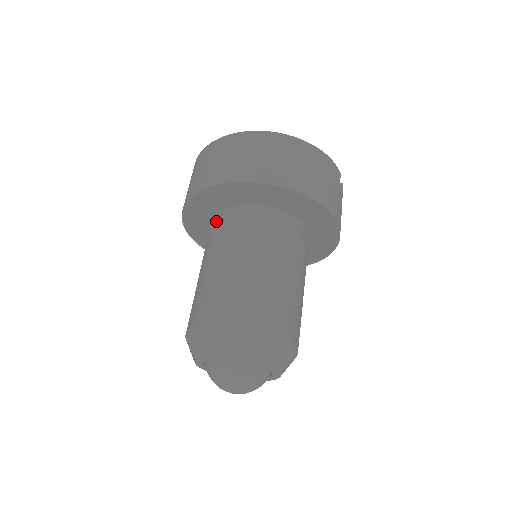
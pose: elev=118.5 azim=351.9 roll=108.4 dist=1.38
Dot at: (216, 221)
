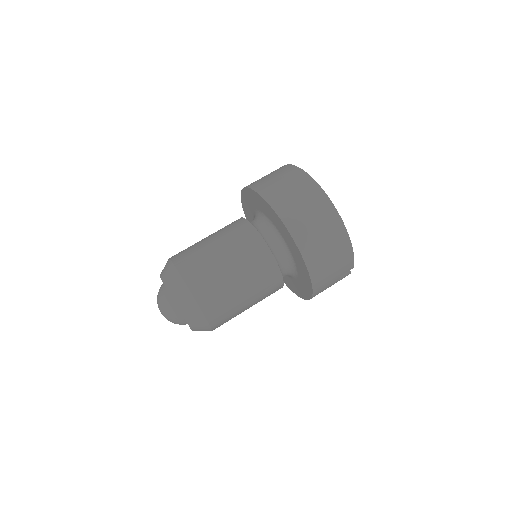
Dot at: (257, 213)
